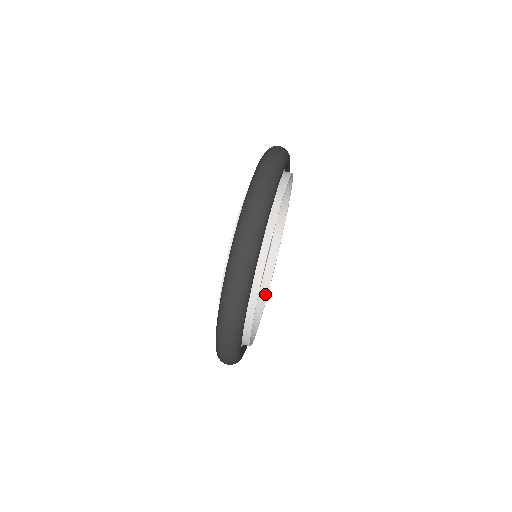
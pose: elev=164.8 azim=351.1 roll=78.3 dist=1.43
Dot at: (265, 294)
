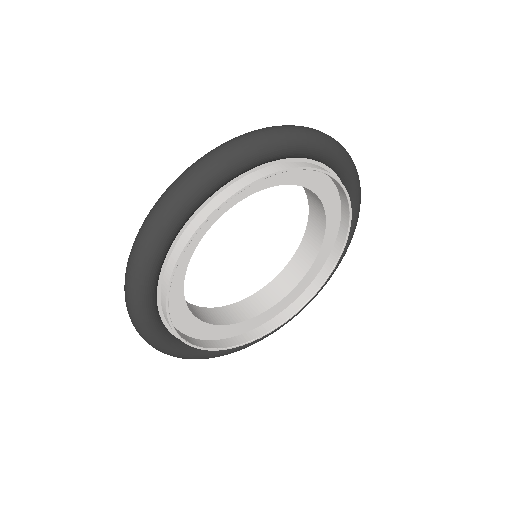
Dot at: (212, 346)
